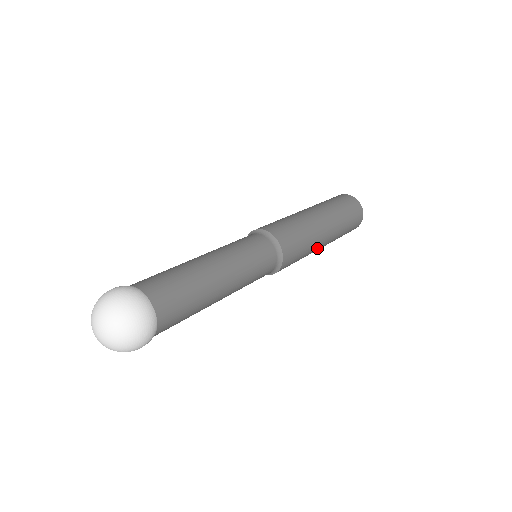
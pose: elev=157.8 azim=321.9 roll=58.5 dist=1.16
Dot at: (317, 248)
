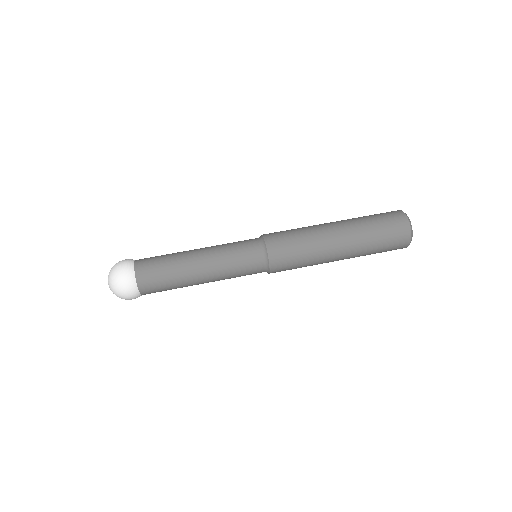
Dot at: occluded
